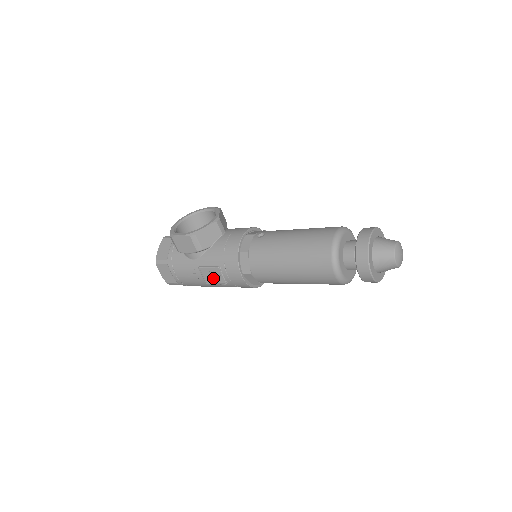
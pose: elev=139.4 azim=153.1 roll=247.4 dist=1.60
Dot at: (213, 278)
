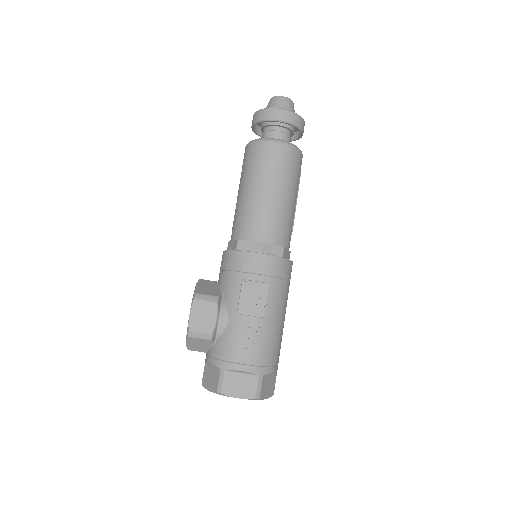
Dot at: (257, 300)
